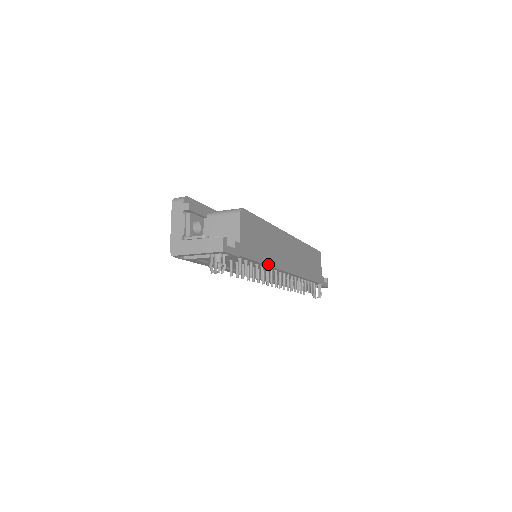
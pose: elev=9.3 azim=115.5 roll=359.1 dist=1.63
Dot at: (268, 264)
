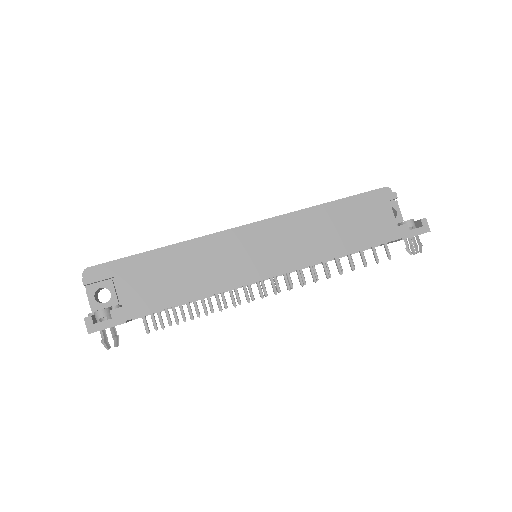
Dot at: (203, 296)
